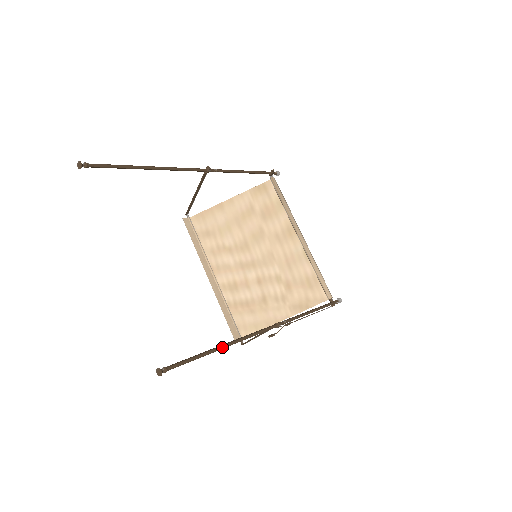
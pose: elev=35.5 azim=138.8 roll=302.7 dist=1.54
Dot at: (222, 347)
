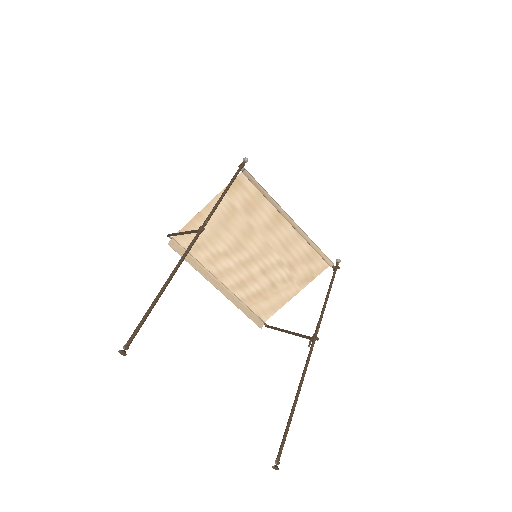
Dot at: (296, 403)
